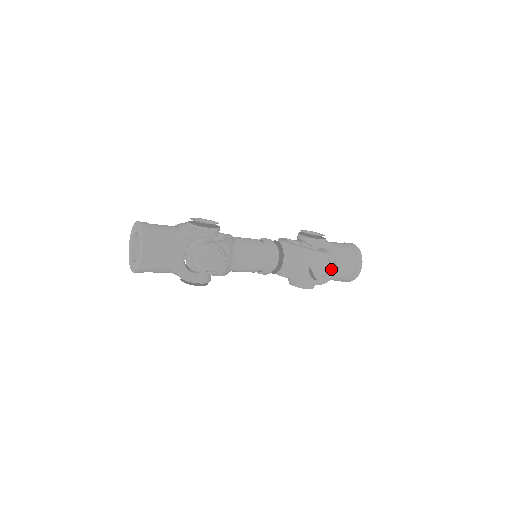
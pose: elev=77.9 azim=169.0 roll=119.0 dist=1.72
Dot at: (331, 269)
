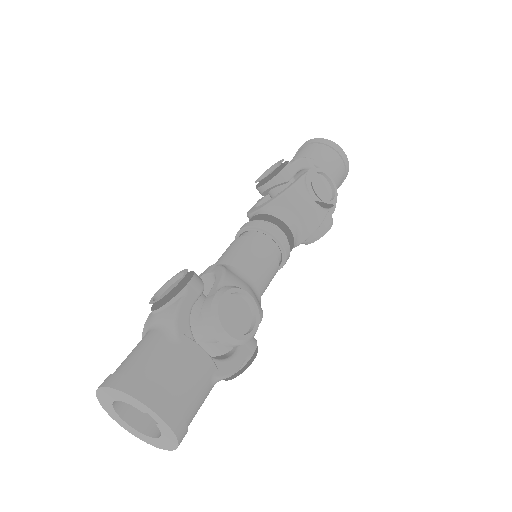
Dot at: (331, 180)
